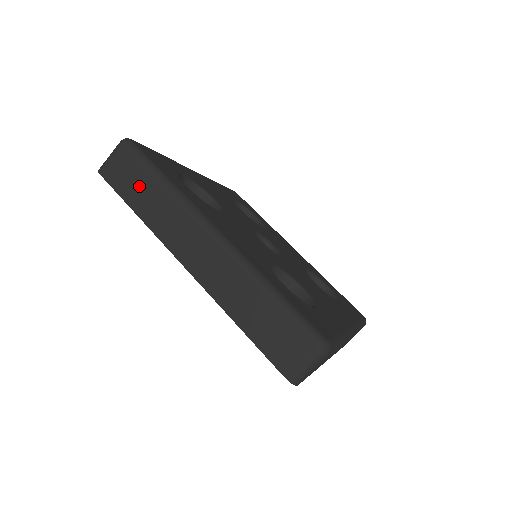
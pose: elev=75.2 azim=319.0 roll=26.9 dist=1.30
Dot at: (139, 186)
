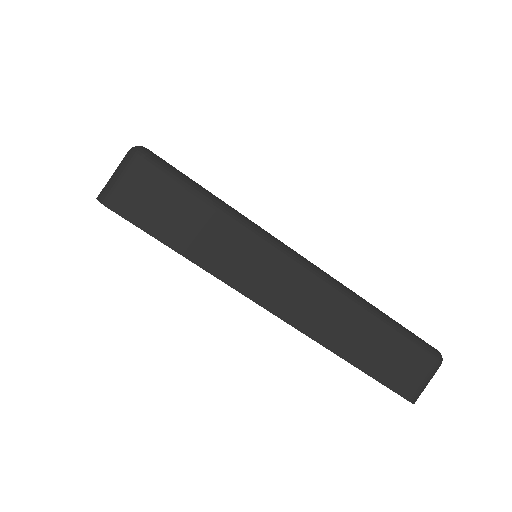
Dot at: occluded
